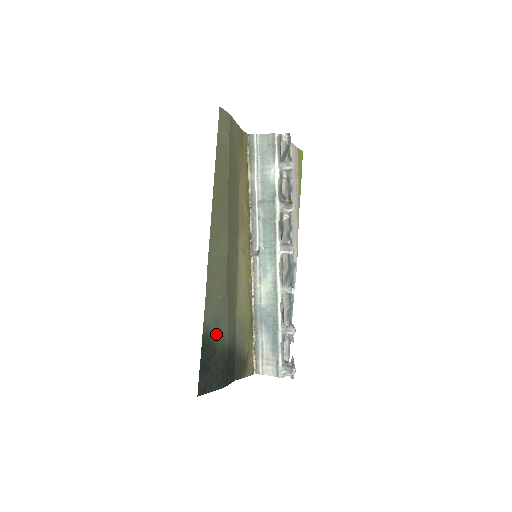
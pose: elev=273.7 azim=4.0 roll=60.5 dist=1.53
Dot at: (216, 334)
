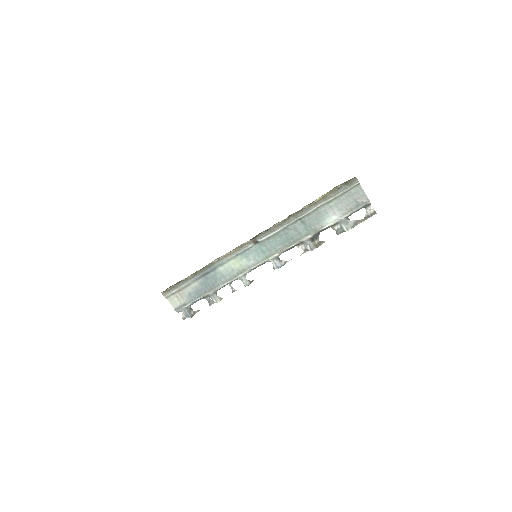
Dot at: occluded
